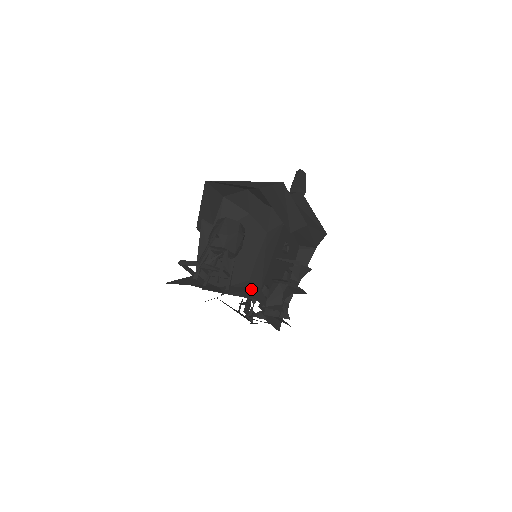
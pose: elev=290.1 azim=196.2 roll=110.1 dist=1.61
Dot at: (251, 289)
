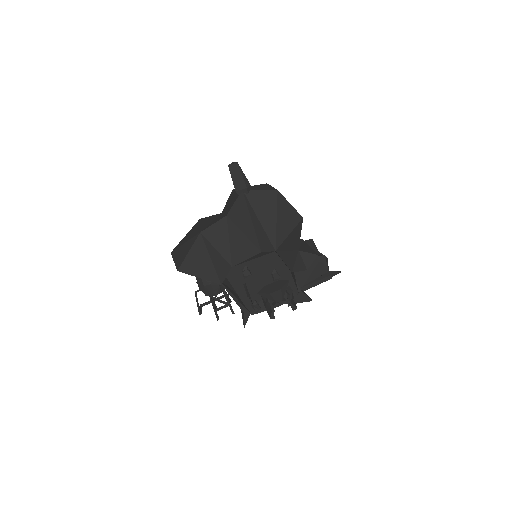
Dot at: occluded
